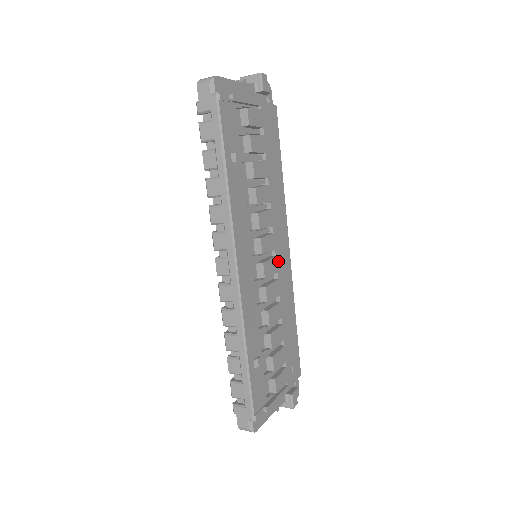
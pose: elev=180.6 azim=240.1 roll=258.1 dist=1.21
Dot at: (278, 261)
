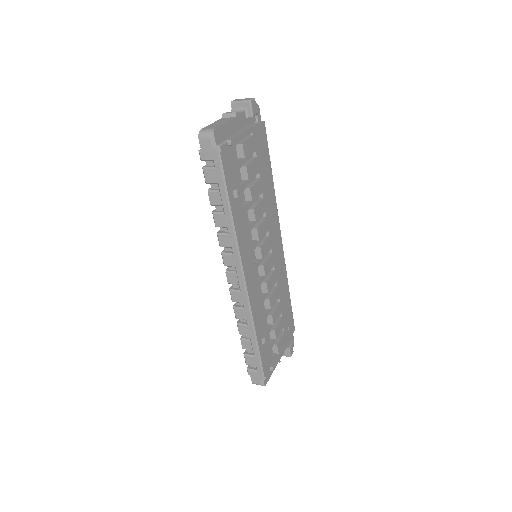
Dot at: (274, 256)
